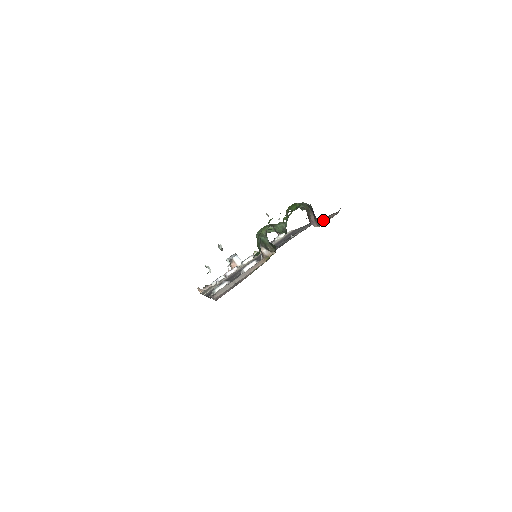
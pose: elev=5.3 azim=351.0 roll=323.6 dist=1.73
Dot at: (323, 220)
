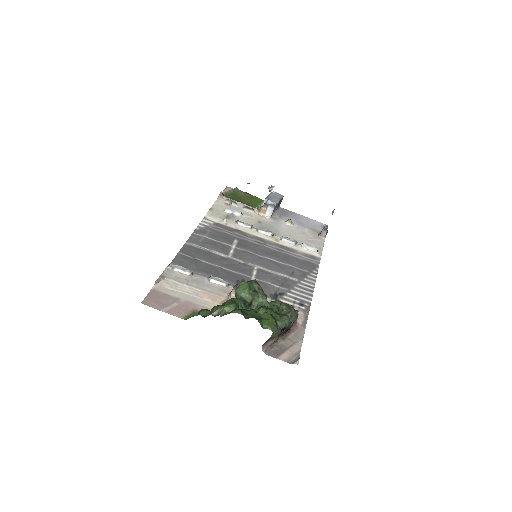
Dot at: (293, 335)
